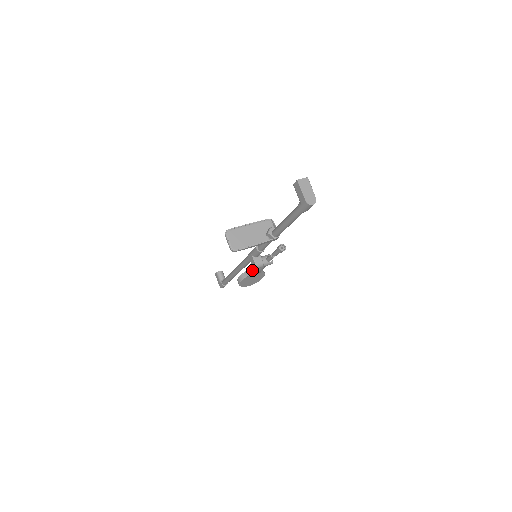
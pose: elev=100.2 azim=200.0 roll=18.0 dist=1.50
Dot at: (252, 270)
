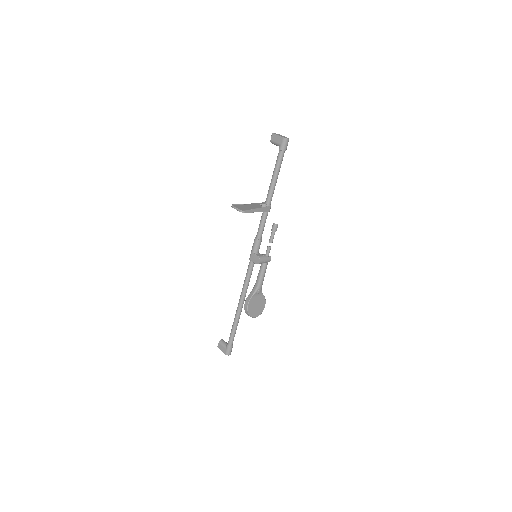
Dot at: (255, 287)
